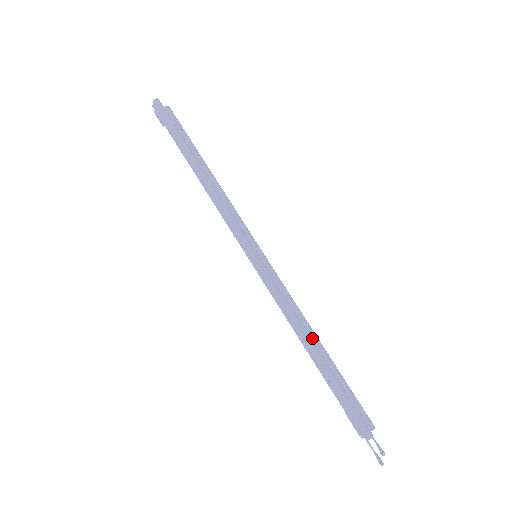
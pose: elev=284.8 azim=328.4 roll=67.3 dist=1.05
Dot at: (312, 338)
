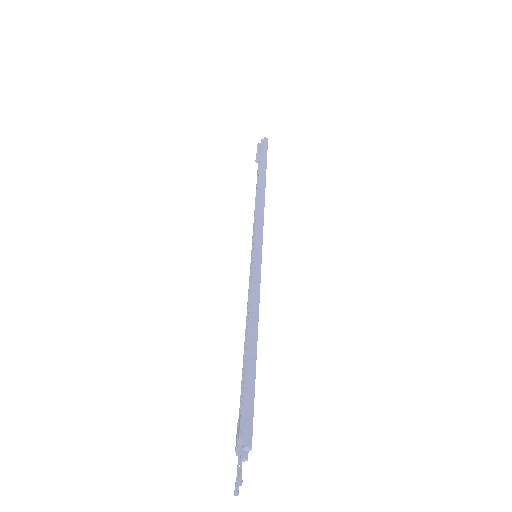
Dot at: occluded
